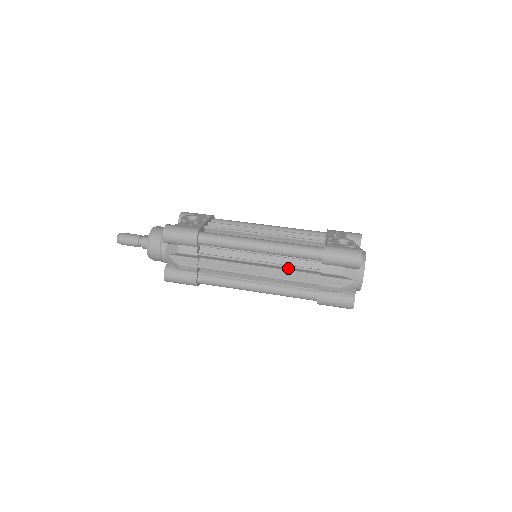
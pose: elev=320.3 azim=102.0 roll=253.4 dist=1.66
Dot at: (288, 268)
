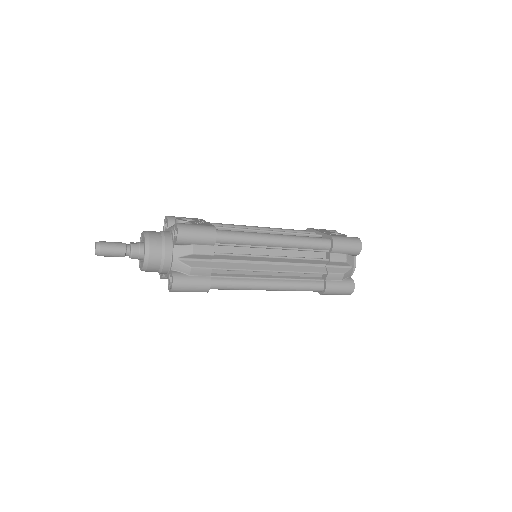
Dot at: (301, 260)
